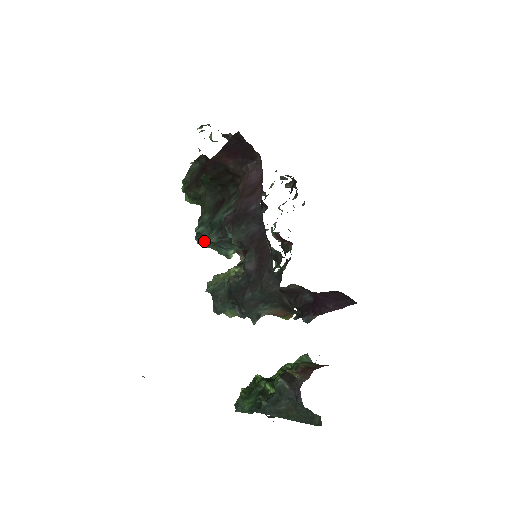
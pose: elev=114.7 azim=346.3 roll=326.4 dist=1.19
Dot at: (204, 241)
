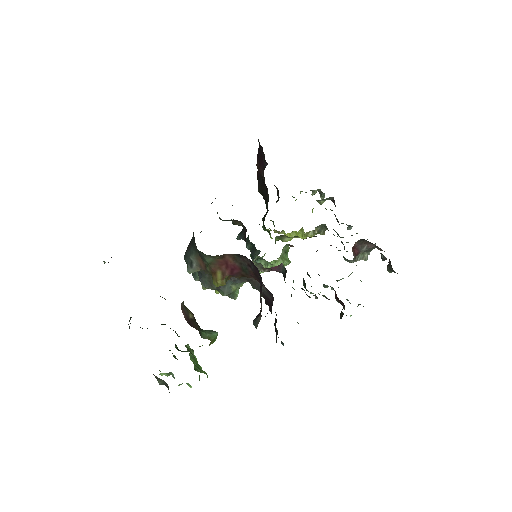
Dot at: occluded
